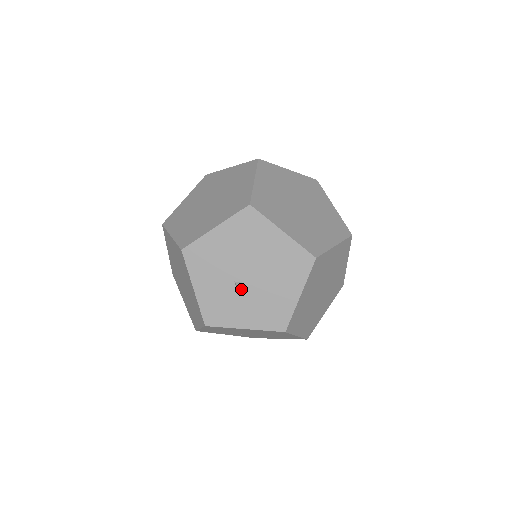
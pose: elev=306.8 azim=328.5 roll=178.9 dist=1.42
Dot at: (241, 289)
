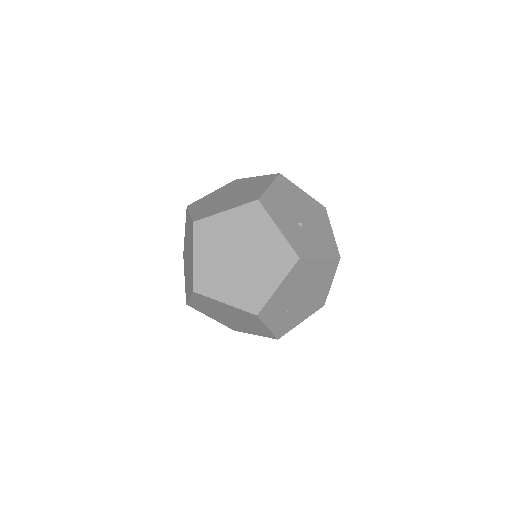
Dot at: (304, 228)
